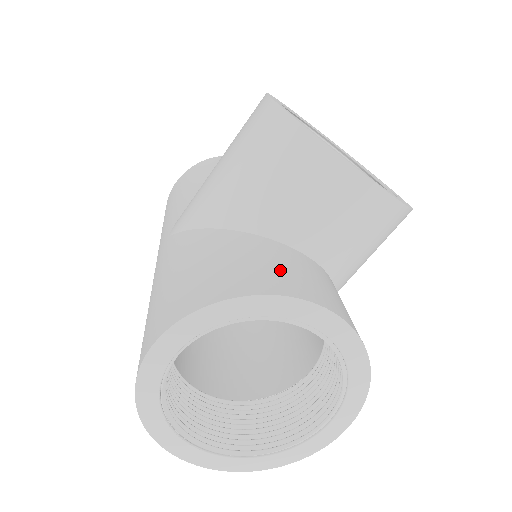
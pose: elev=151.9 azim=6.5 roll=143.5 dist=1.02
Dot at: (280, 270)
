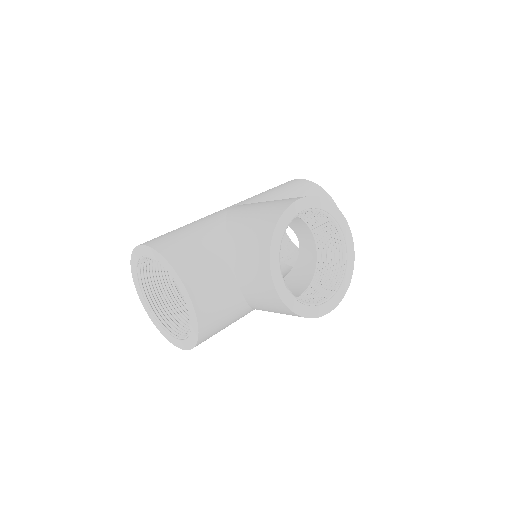
Dot at: (202, 271)
